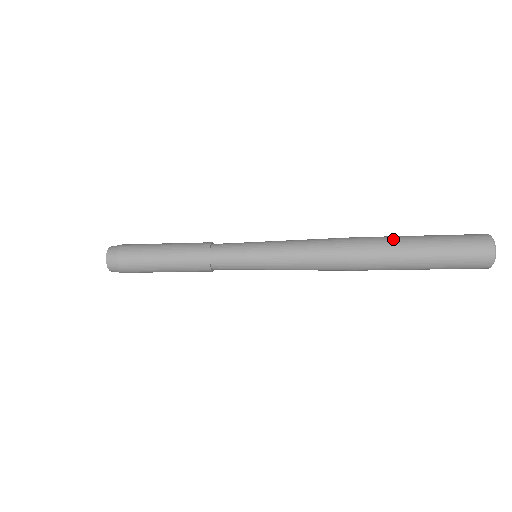
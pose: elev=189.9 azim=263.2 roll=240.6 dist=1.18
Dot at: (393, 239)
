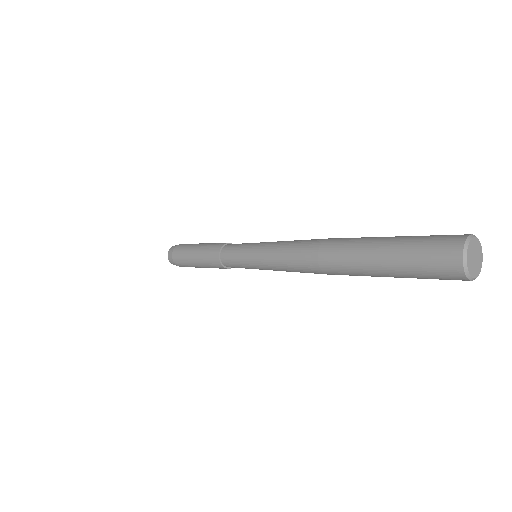
Dot at: (364, 237)
